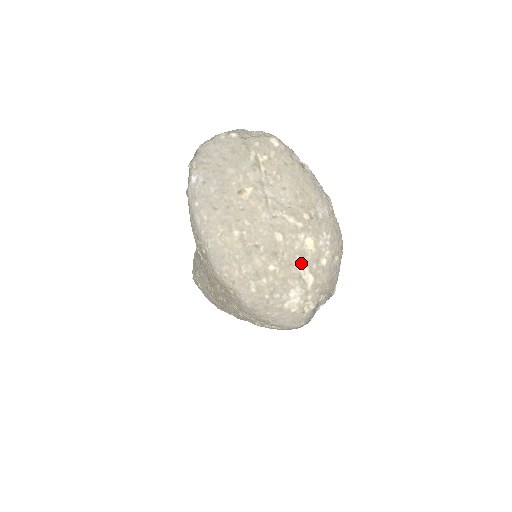
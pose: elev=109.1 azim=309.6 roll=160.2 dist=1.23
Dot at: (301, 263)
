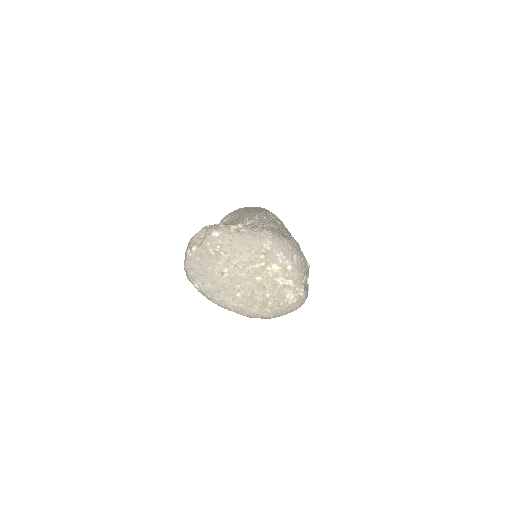
Dot at: (279, 280)
